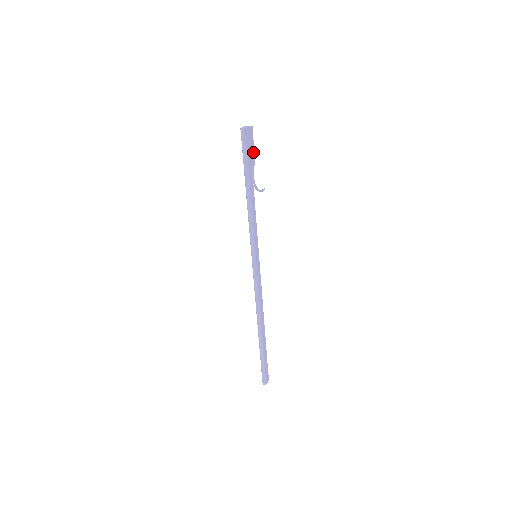
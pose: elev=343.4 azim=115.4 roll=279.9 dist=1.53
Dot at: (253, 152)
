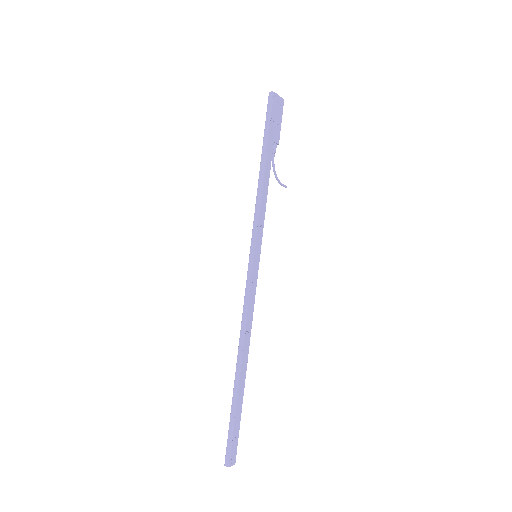
Dot at: (279, 127)
